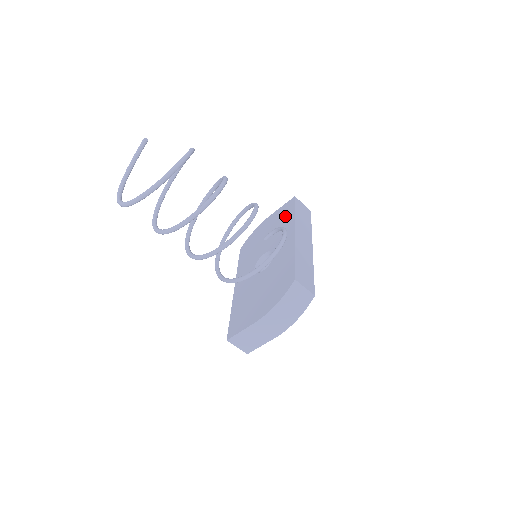
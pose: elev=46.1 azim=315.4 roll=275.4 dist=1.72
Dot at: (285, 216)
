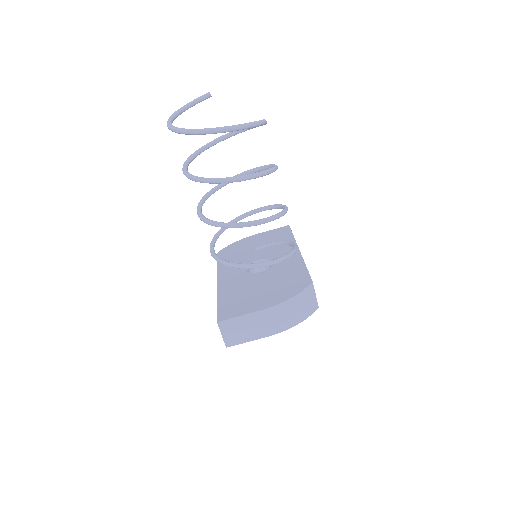
Dot at: (280, 236)
